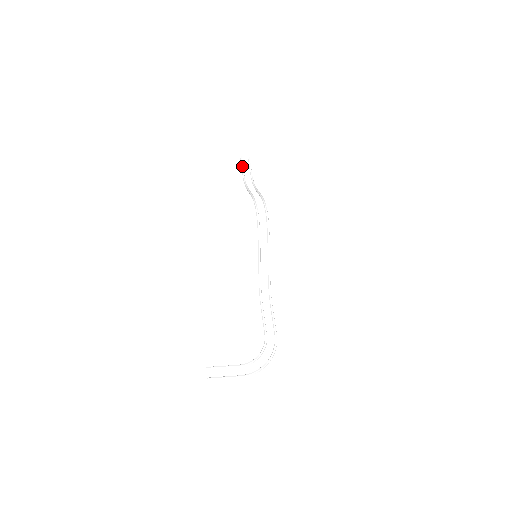
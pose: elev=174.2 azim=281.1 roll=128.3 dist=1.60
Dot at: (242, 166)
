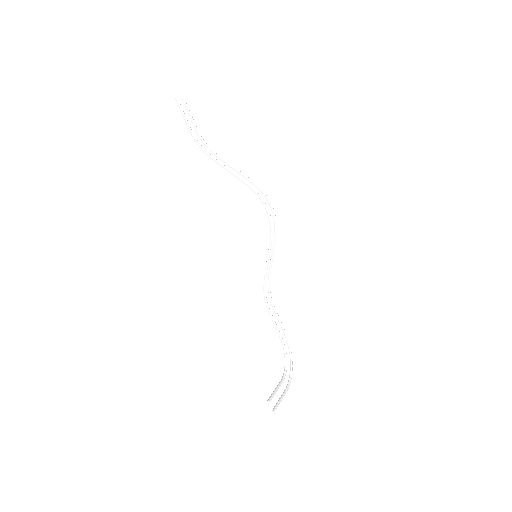
Dot at: (185, 116)
